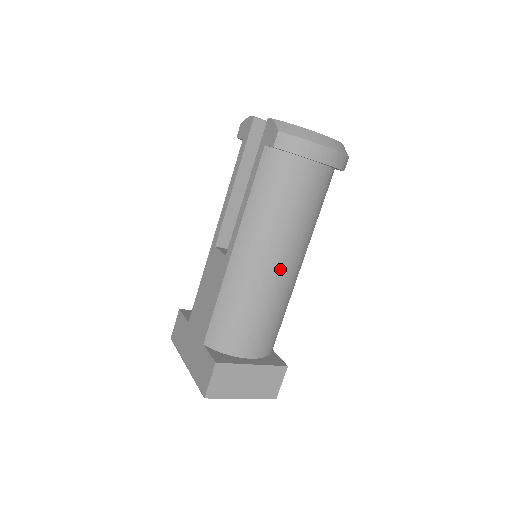
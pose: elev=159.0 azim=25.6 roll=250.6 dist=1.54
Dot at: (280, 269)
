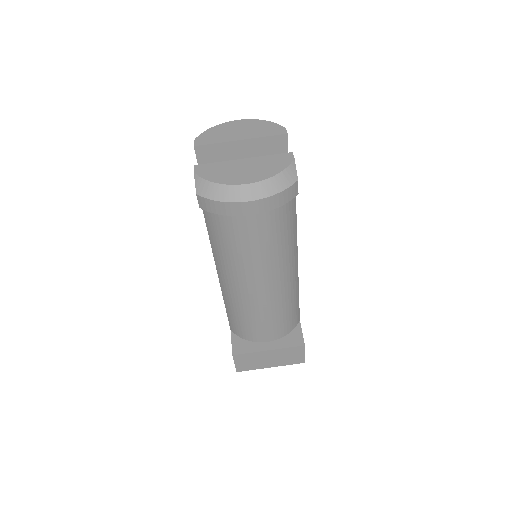
Dot at: (262, 288)
